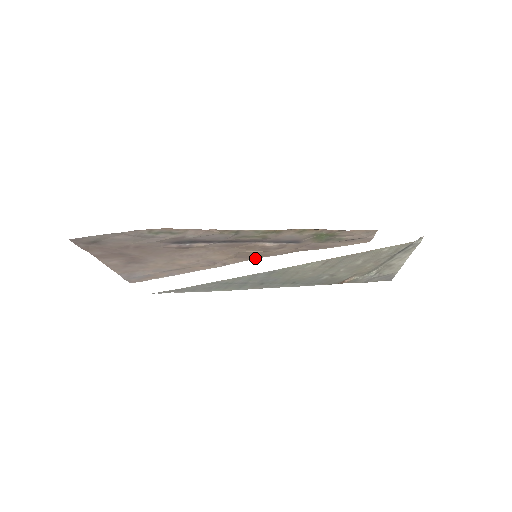
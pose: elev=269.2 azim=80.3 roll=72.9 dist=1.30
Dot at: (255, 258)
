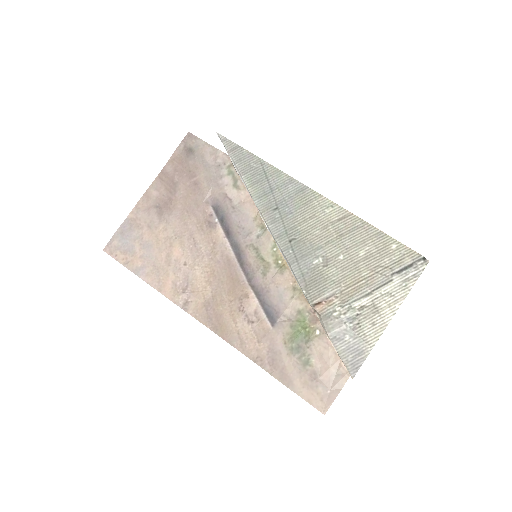
Dot at: (211, 328)
